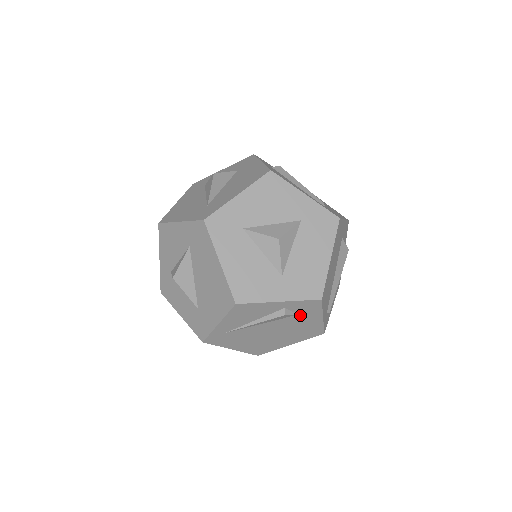
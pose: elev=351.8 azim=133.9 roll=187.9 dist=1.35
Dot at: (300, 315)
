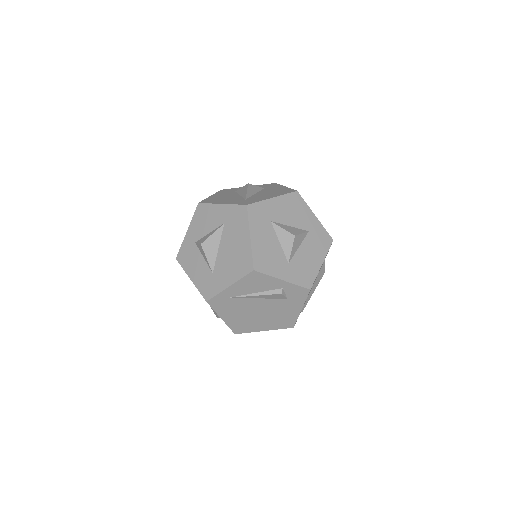
Dot at: (288, 300)
